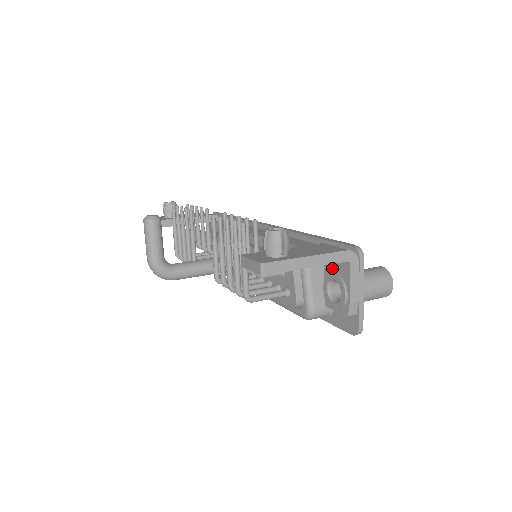
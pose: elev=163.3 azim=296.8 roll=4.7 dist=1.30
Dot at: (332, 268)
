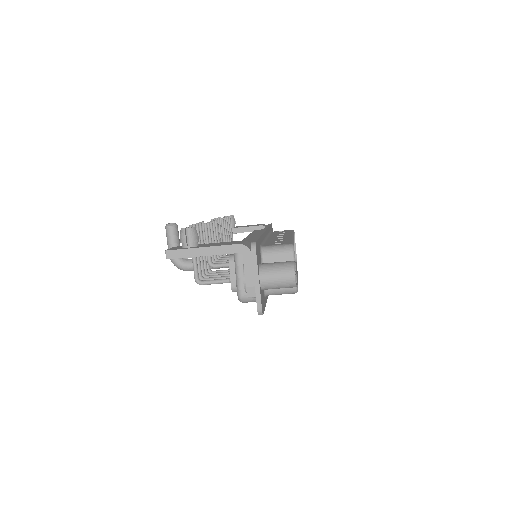
Dot at: occluded
